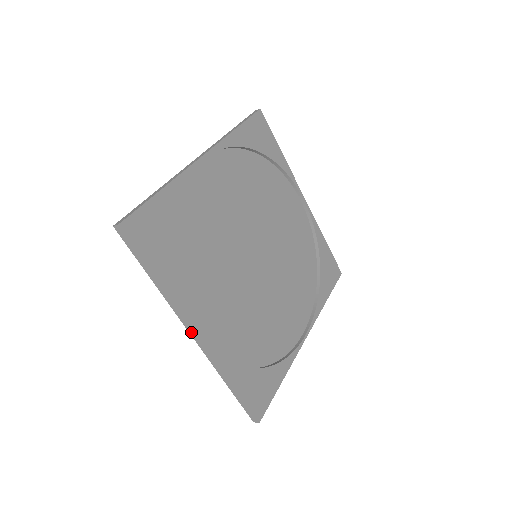
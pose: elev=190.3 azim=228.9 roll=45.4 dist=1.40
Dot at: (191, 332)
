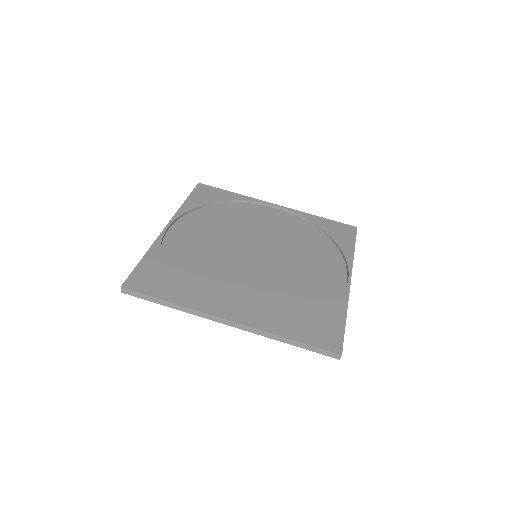
Dot at: (224, 322)
